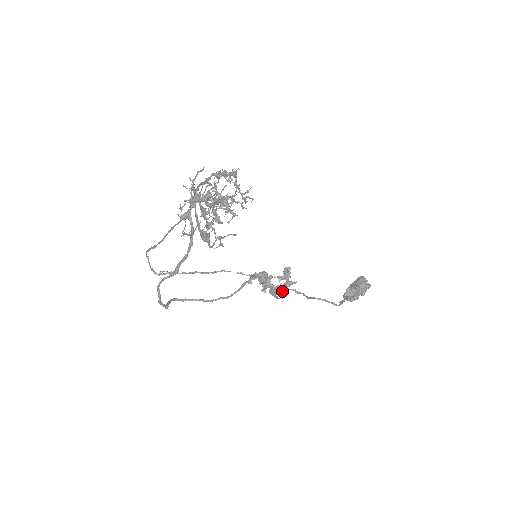
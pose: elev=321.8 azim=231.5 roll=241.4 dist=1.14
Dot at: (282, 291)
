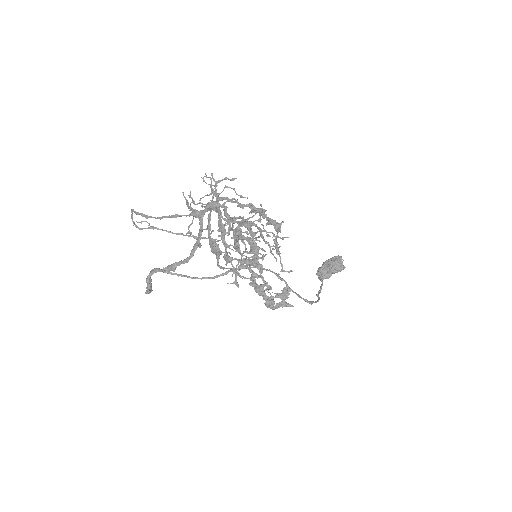
Dot at: occluded
